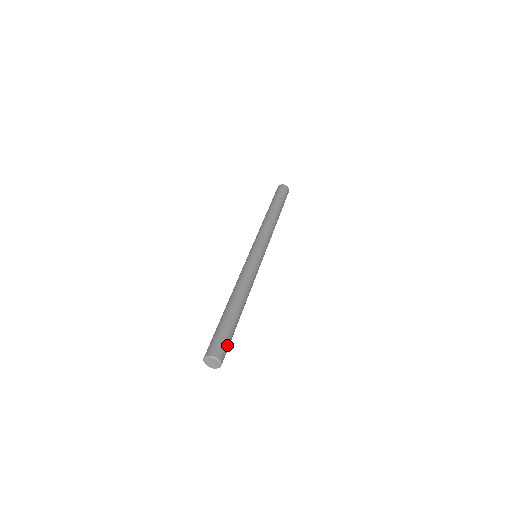
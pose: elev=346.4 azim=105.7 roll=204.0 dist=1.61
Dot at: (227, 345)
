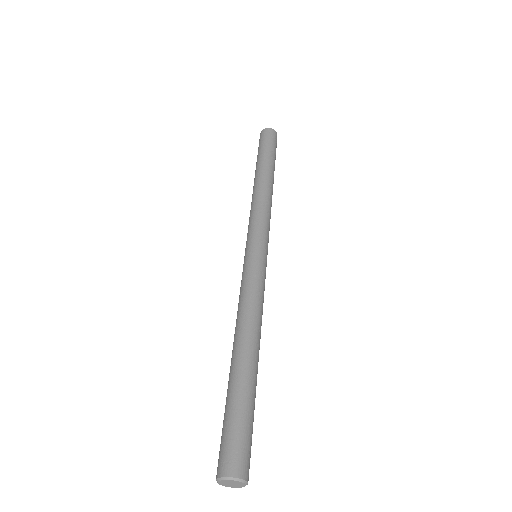
Dot at: (249, 442)
